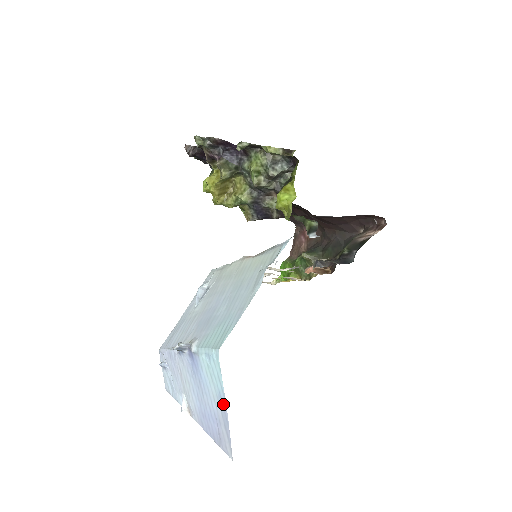
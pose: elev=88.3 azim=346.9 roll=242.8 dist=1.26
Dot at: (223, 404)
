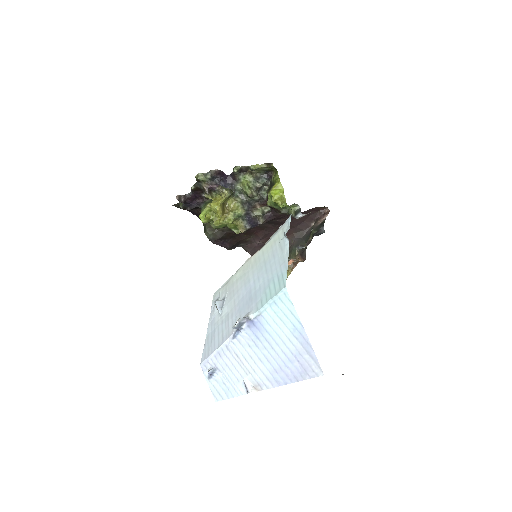
Dot at: (300, 332)
